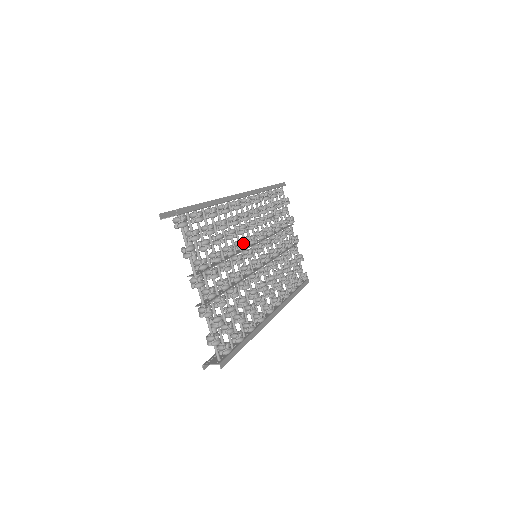
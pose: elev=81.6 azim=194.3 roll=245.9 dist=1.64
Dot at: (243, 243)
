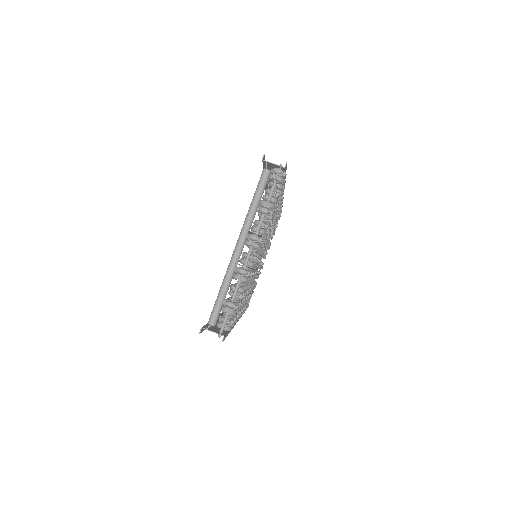
Dot at: (268, 236)
